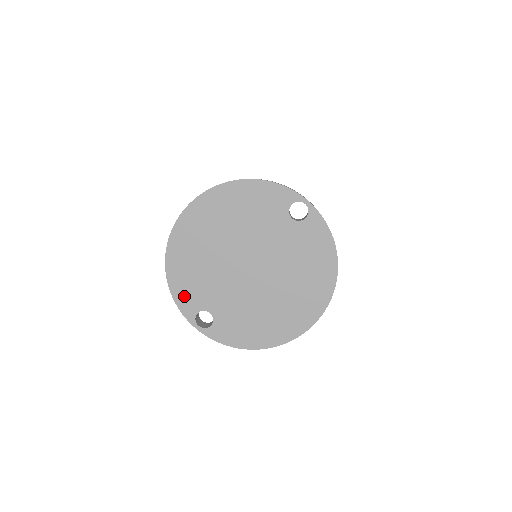
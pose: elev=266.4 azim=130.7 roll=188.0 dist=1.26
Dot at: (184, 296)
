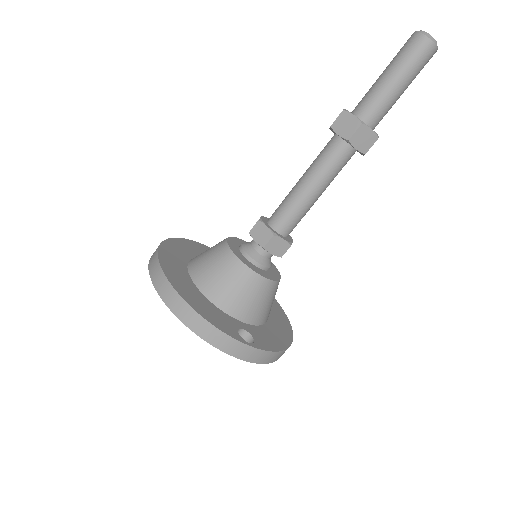
Dot at: occluded
